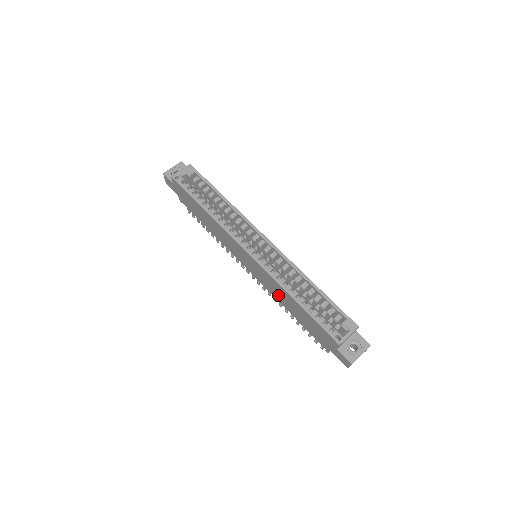
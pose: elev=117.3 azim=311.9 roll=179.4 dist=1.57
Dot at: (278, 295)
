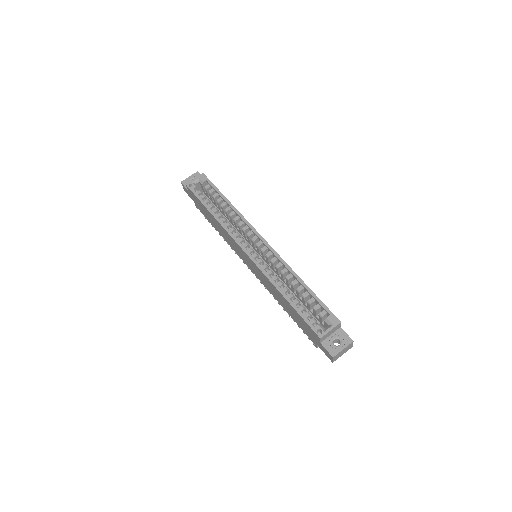
Dot at: (273, 292)
